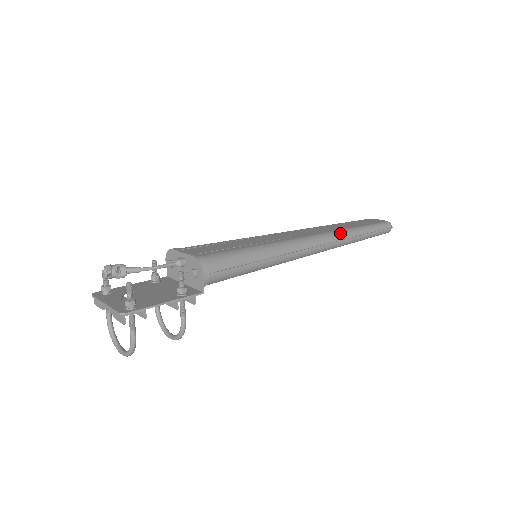
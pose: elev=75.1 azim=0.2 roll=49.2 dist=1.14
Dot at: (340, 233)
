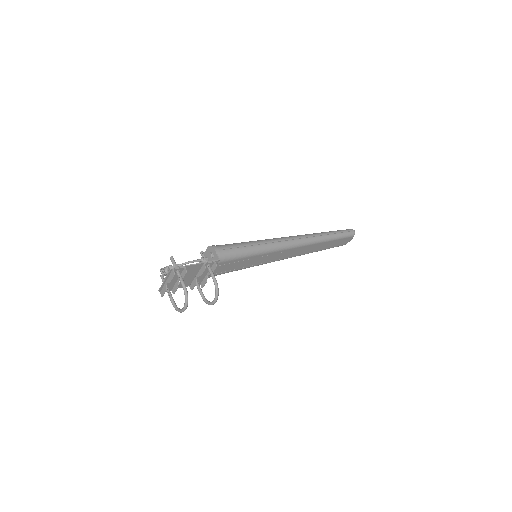
Dot at: (310, 234)
